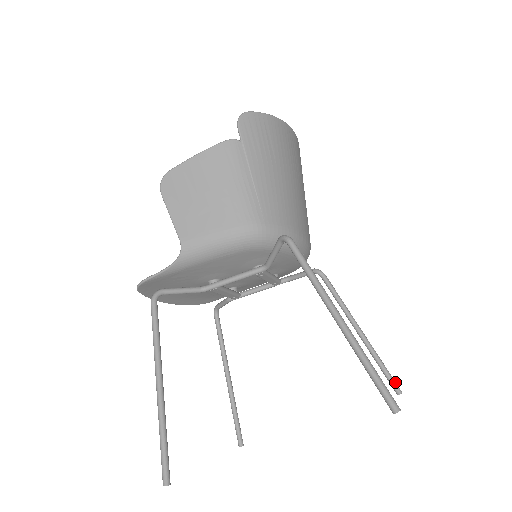
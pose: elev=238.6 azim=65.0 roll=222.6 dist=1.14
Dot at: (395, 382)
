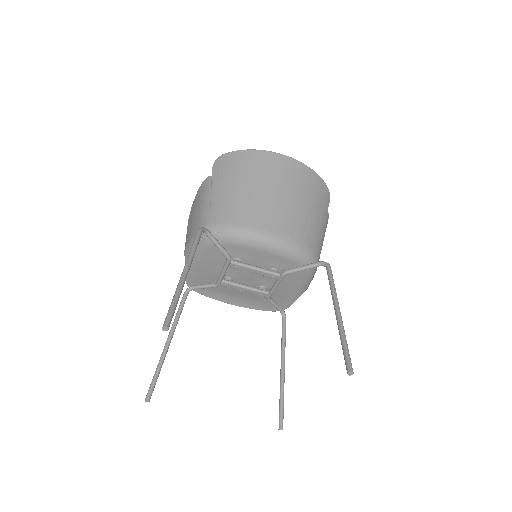
Dot at: (348, 361)
